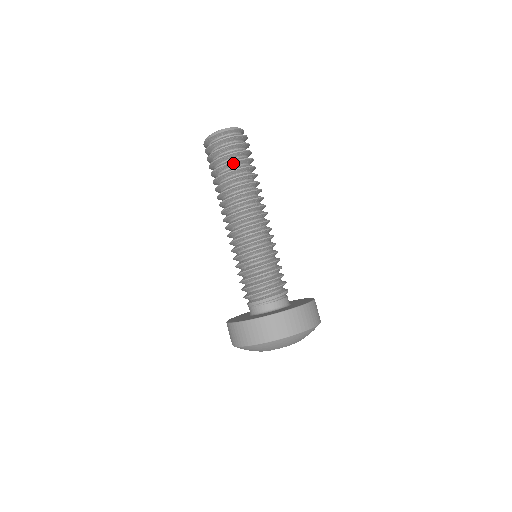
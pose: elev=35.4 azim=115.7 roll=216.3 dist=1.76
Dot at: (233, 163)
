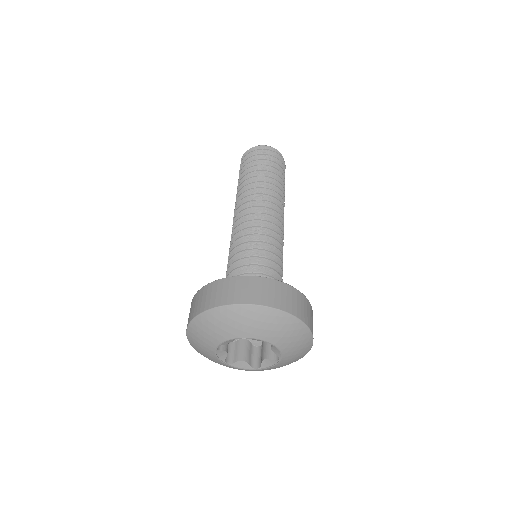
Dot at: (276, 171)
